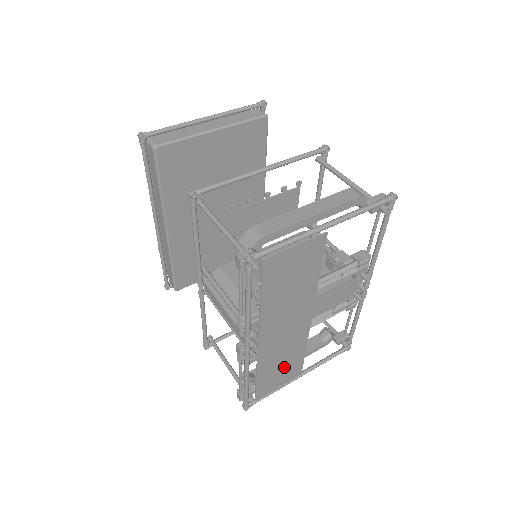
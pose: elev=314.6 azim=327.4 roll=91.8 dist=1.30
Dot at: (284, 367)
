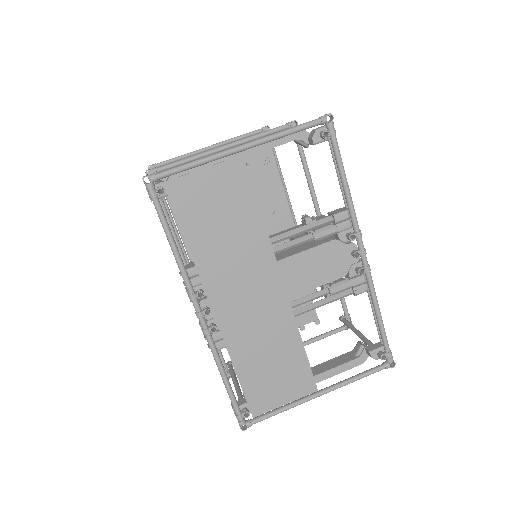
Dot at: (277, 366)
